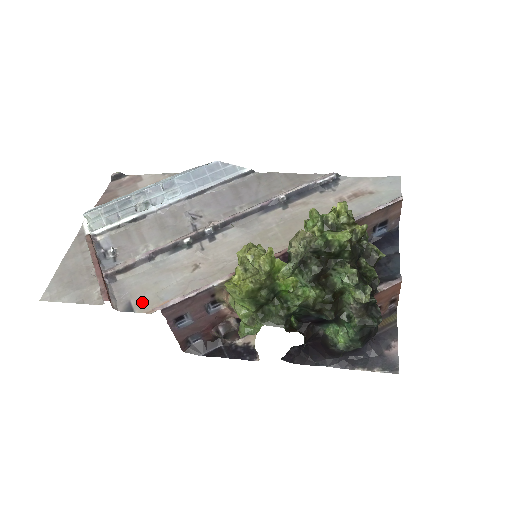
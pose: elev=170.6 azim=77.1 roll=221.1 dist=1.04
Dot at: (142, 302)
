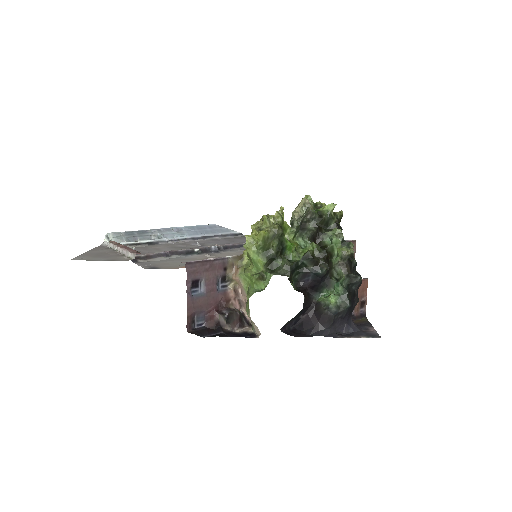
Dot at: (165, 266)
